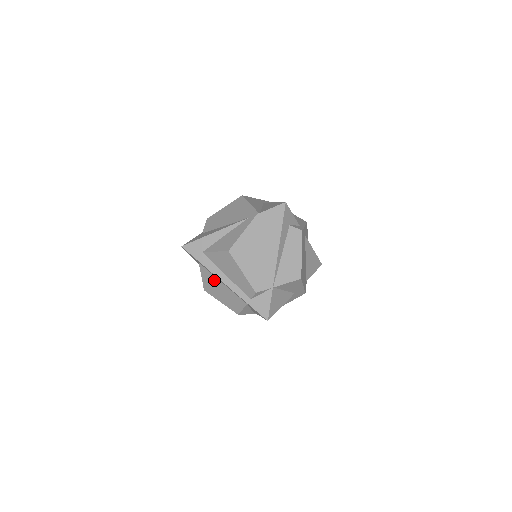
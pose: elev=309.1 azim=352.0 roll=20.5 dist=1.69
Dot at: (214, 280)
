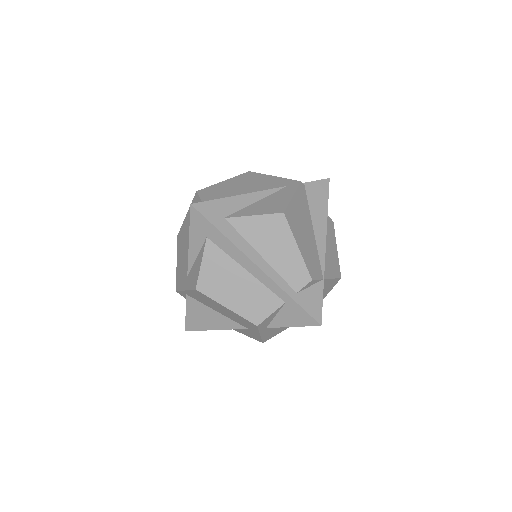
Dot at: (229, 267)
